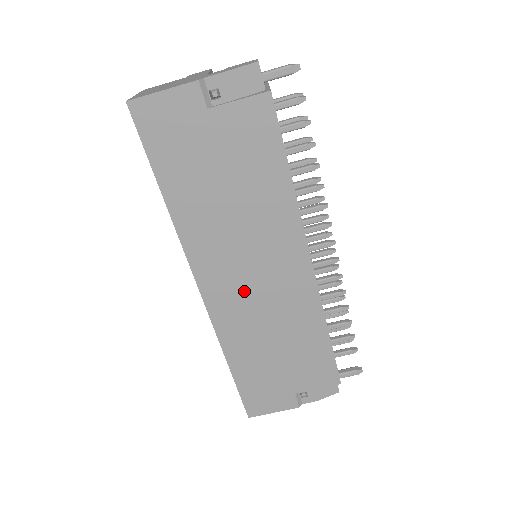
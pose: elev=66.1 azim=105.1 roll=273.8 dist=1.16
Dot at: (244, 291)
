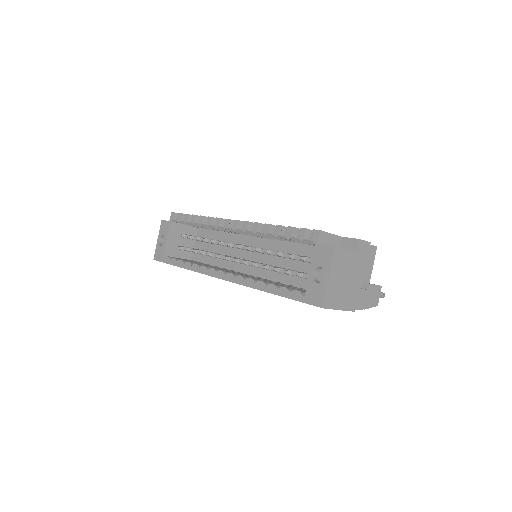
Dot at: occluded
